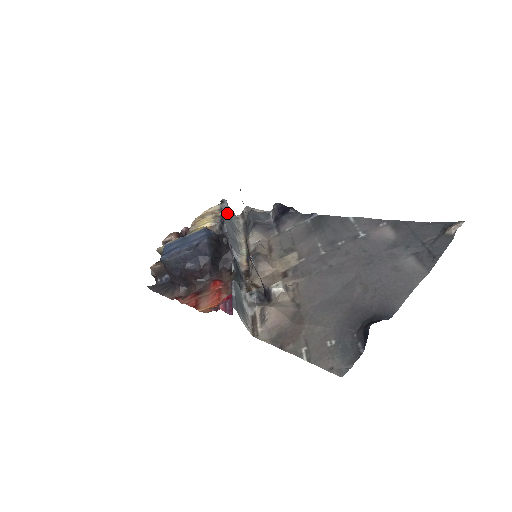
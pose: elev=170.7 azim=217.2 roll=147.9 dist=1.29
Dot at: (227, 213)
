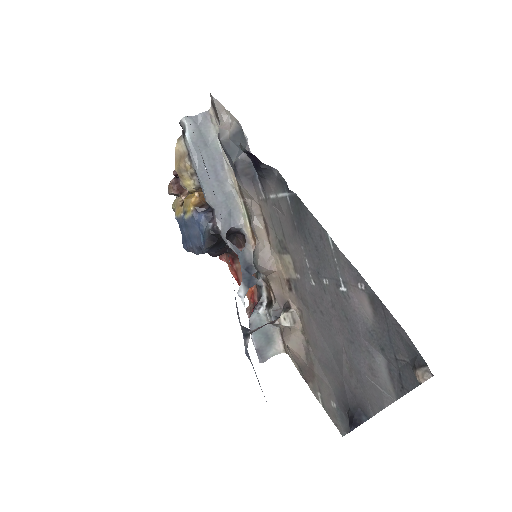
Dot at: (198, 156)
